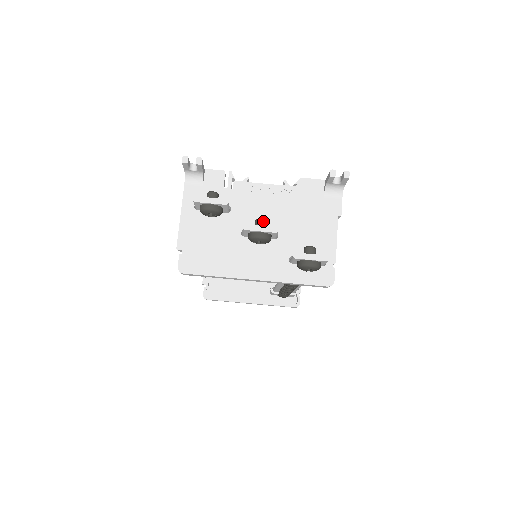
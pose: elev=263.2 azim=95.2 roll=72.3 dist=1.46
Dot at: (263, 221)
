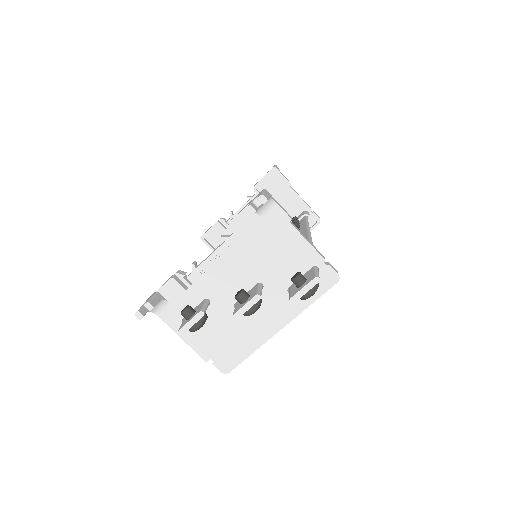
Dot at: (241, 296)
